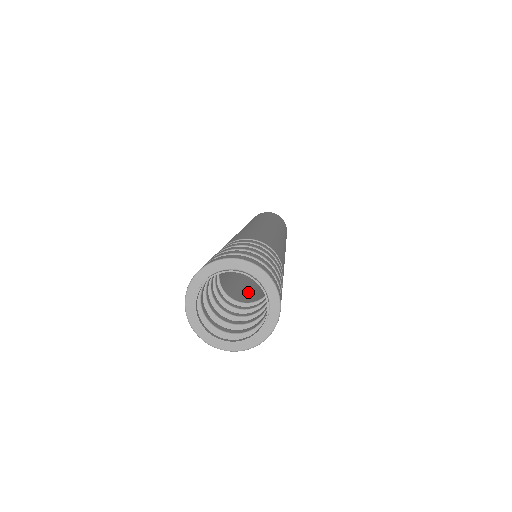
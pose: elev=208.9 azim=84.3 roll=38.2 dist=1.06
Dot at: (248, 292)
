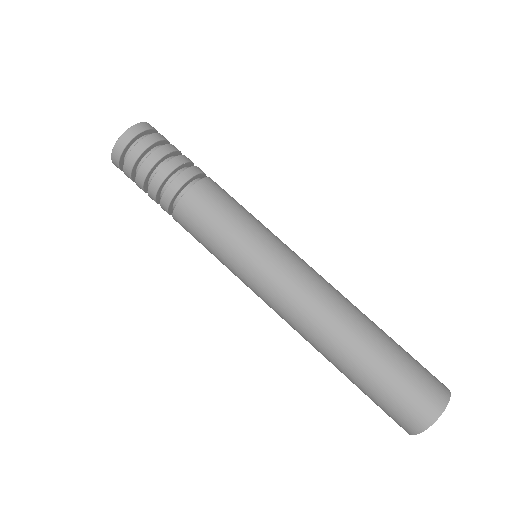
Dot at: occluded
